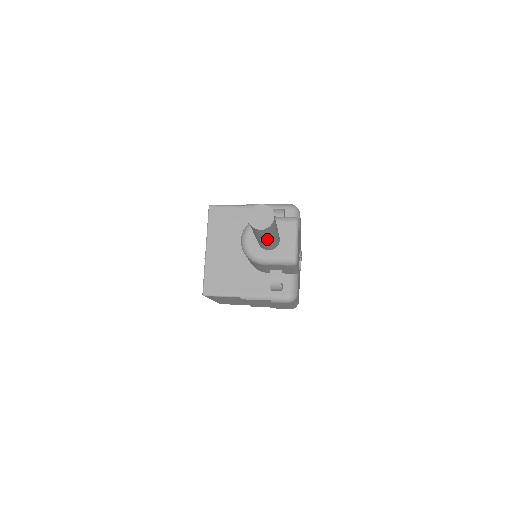
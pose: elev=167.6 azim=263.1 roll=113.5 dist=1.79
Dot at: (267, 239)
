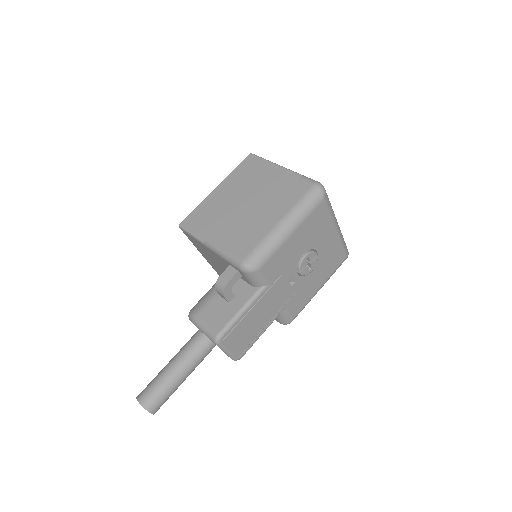
Dot at: occluded
